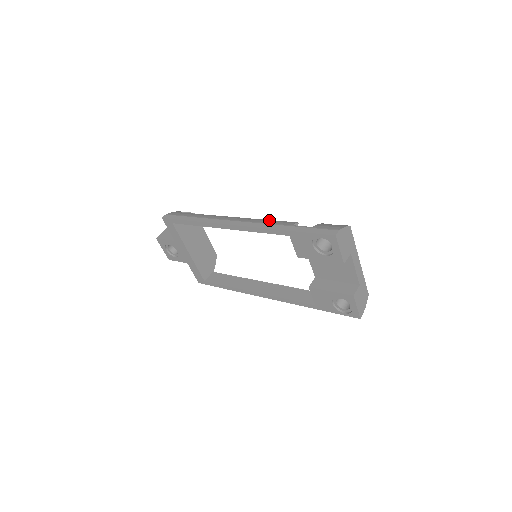
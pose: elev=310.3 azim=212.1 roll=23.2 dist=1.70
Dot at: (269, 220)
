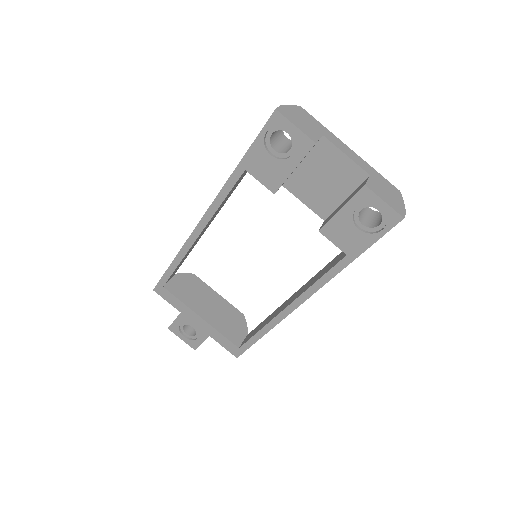
Dot at: occluded
